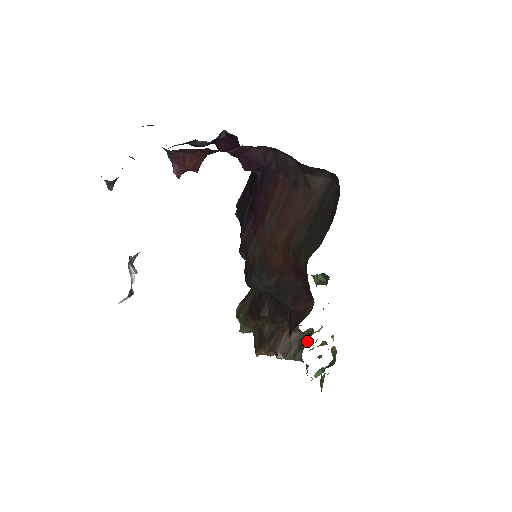
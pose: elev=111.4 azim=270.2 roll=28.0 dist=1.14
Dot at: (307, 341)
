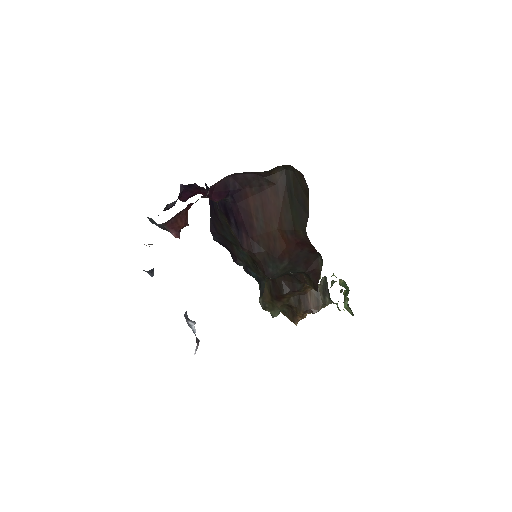
Dot at: (327, 287)
